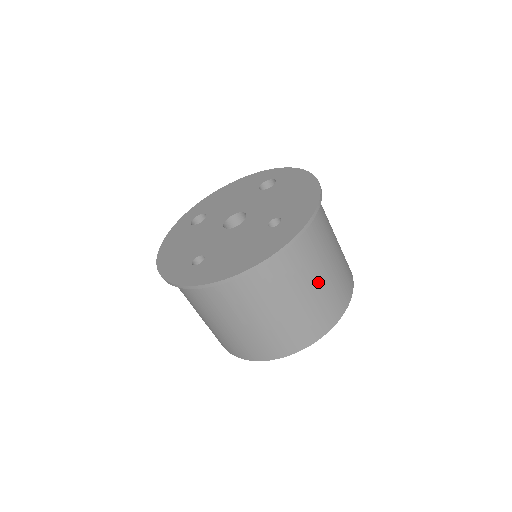
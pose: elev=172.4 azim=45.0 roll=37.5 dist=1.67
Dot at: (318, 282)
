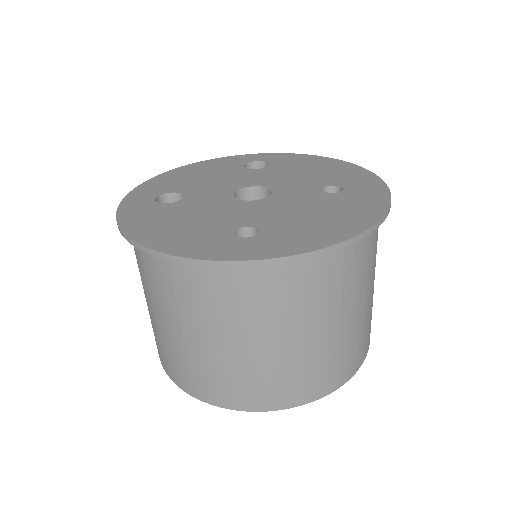
Dot at: occluded
